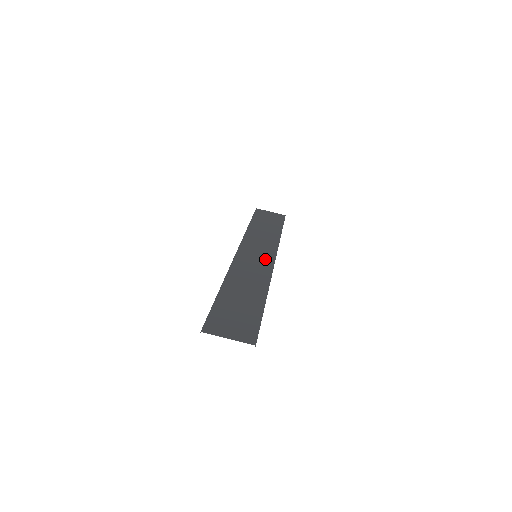
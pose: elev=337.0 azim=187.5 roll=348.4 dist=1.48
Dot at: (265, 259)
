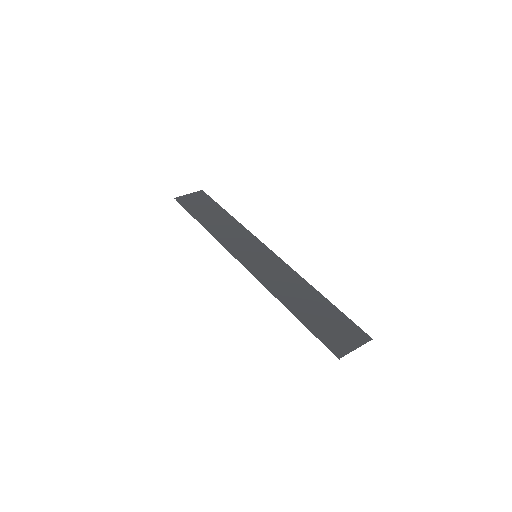
Dot at: (265, 254)
